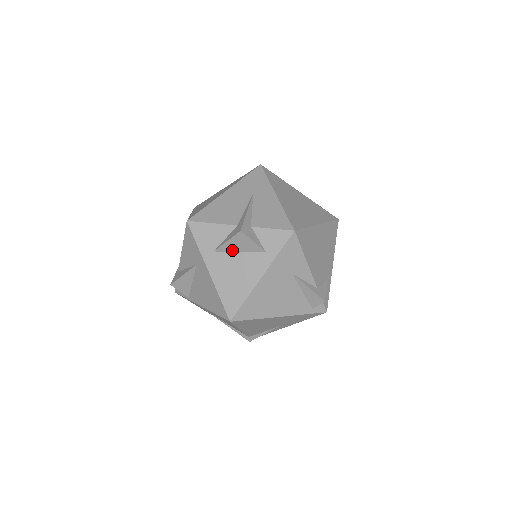
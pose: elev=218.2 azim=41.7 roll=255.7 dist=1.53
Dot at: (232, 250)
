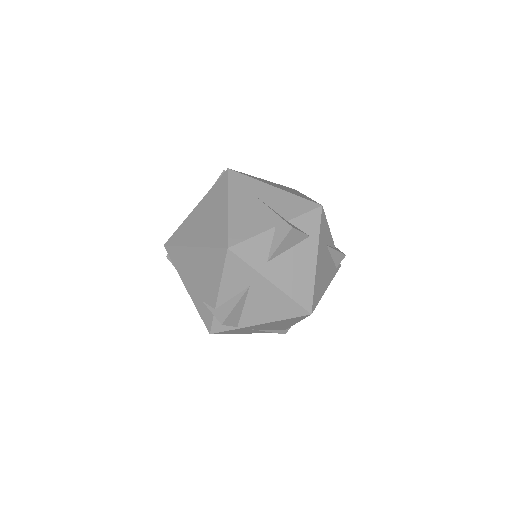
Dot at: (283, 251)
